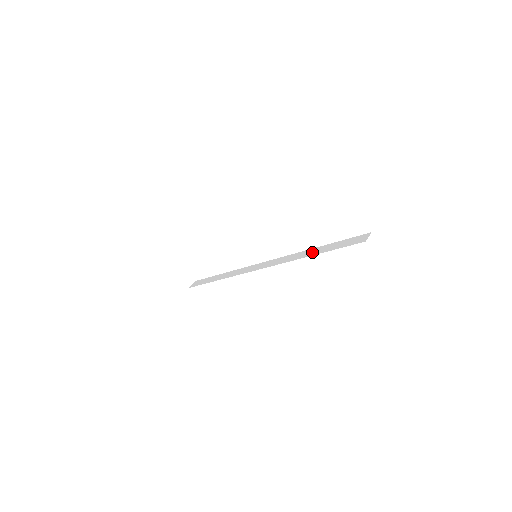
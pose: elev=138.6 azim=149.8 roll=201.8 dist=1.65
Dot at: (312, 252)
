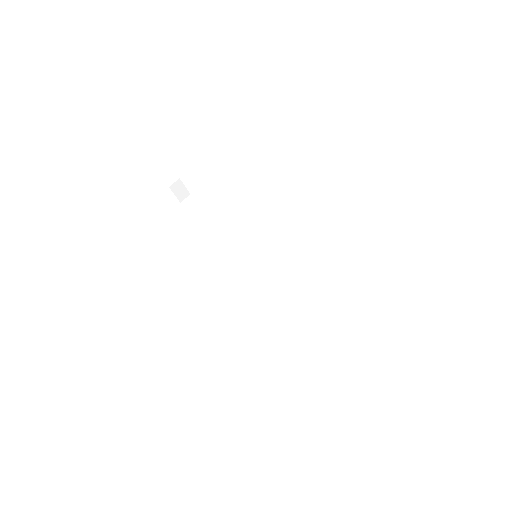
Dot at: (311, 309)
